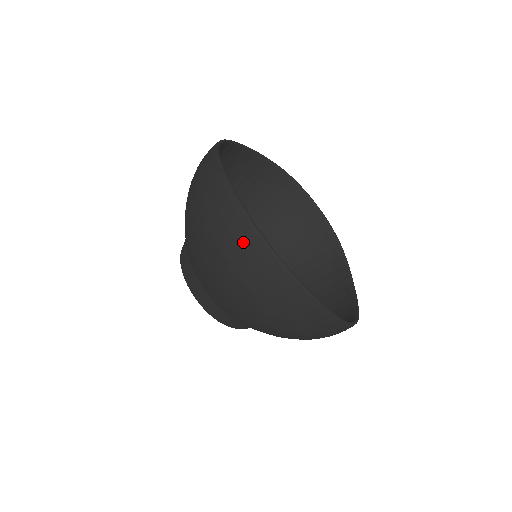
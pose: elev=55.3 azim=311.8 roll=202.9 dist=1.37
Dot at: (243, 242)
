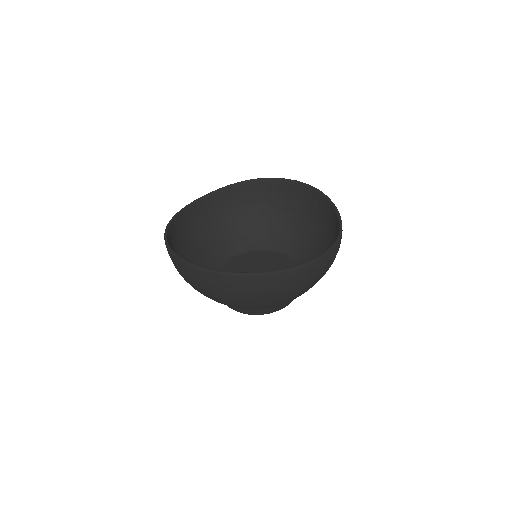
Dot at: (192, 275)
